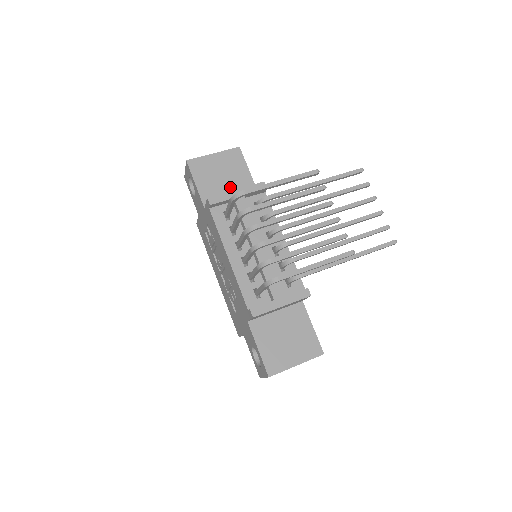
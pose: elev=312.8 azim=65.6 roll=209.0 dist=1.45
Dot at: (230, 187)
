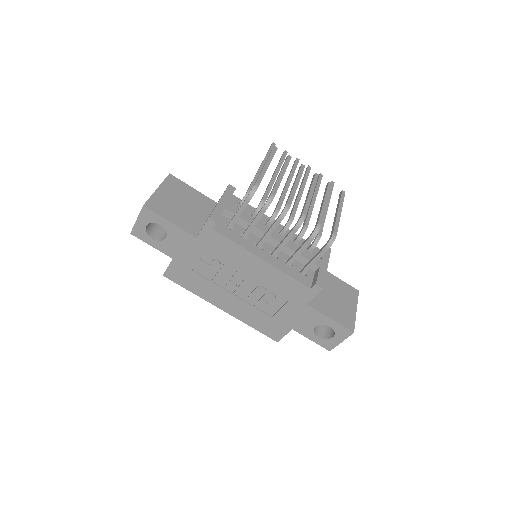
Dot at: (196, 210)
